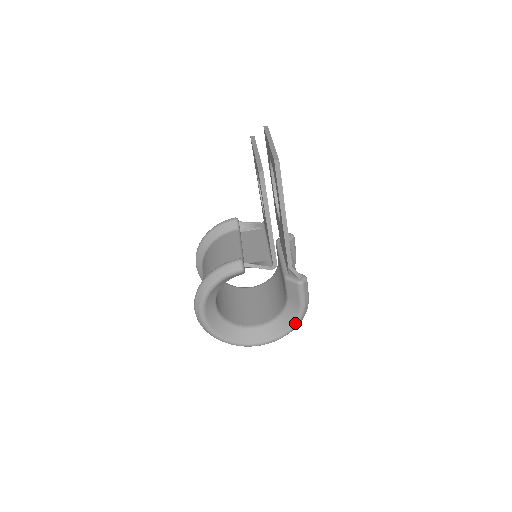
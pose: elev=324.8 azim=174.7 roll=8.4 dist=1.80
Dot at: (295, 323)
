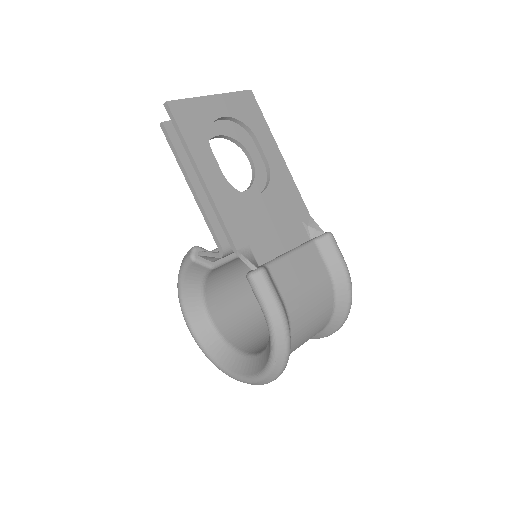
Dot at: (272, 348)
